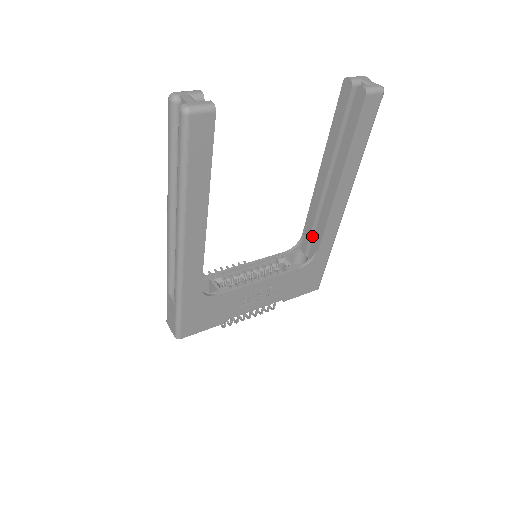
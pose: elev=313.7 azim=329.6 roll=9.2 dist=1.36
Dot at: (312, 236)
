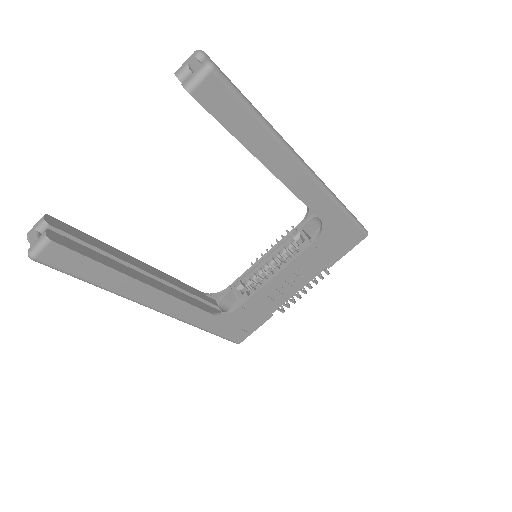
Dot at: occluded
